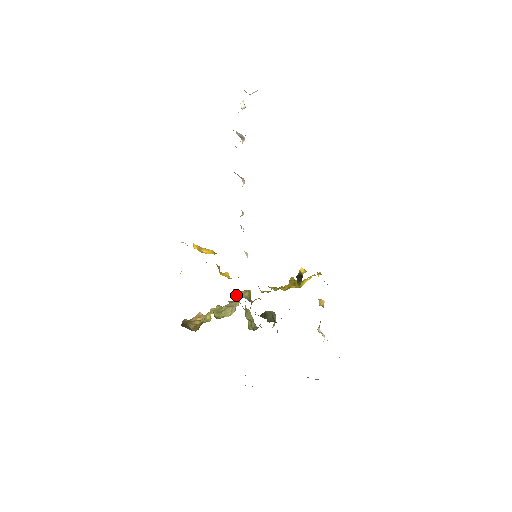
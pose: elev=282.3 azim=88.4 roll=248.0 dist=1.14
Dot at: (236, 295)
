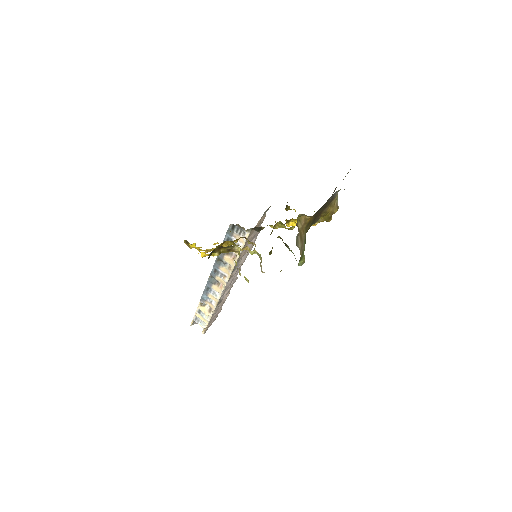
Dot at: (254, 250)
